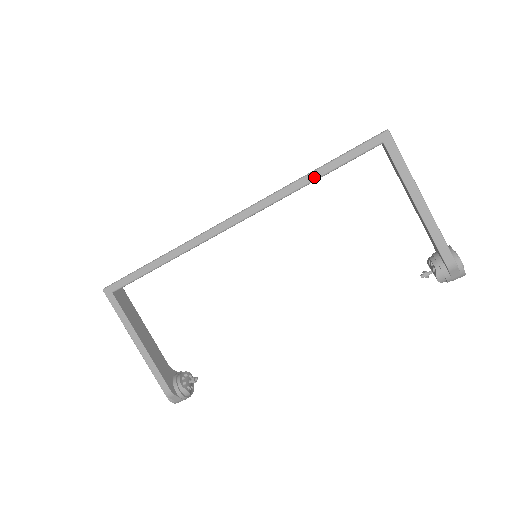
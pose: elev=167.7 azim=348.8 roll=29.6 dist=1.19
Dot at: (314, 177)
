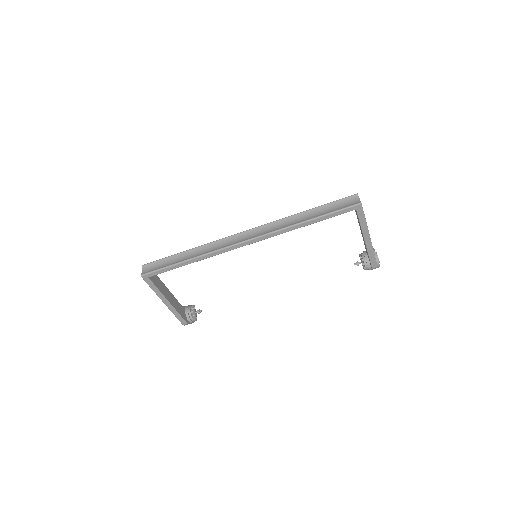
Dot at: (308, 224)
